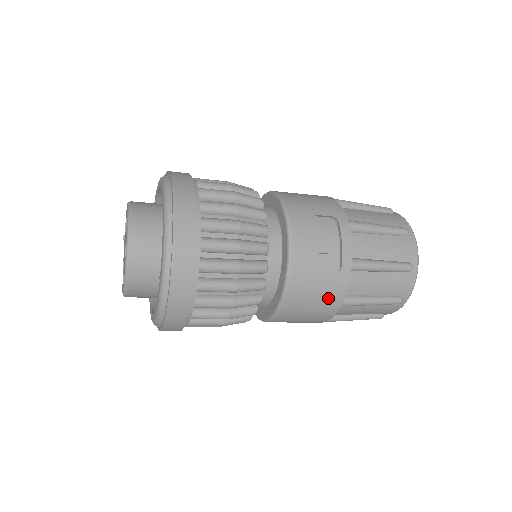
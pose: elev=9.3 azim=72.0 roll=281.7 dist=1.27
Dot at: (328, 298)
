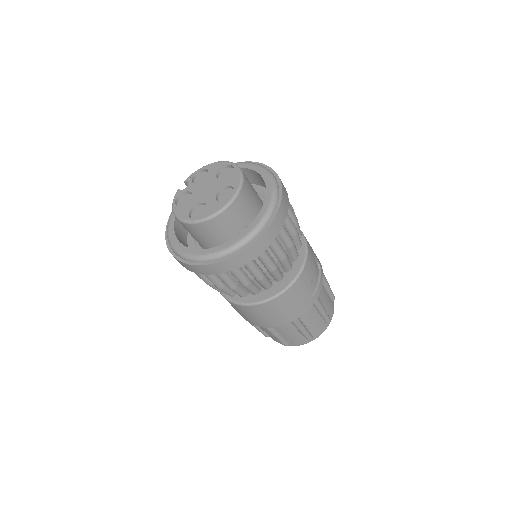
Dot at: (295, 311)
